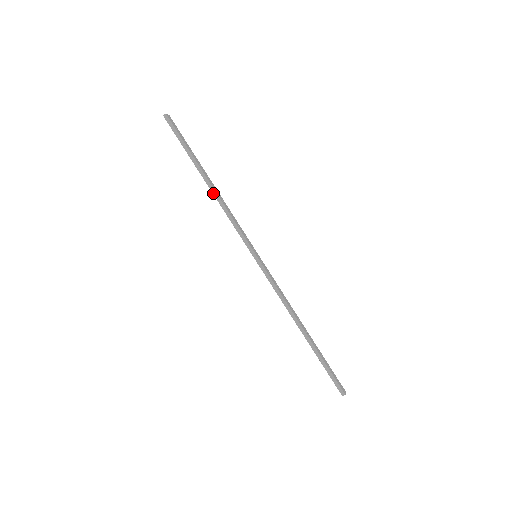
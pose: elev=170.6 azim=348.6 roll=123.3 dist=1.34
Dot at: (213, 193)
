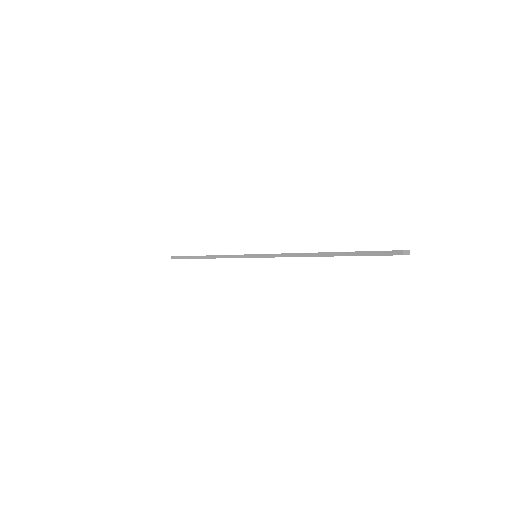
Dot at: (210, 258)
